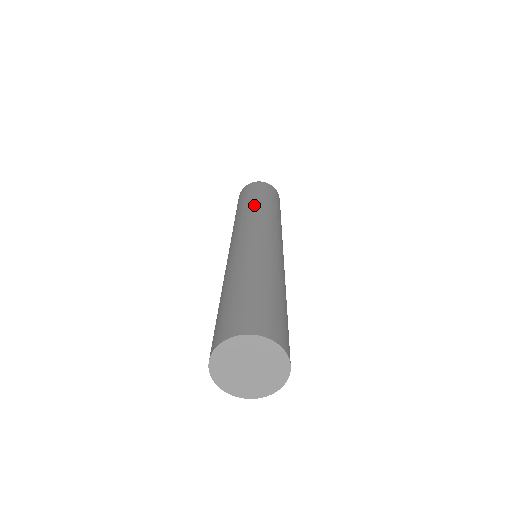
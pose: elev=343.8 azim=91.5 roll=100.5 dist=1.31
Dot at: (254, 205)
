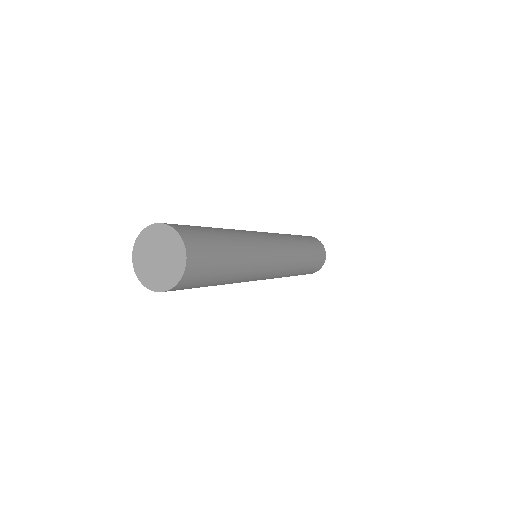
Dot at: (288, 234)
